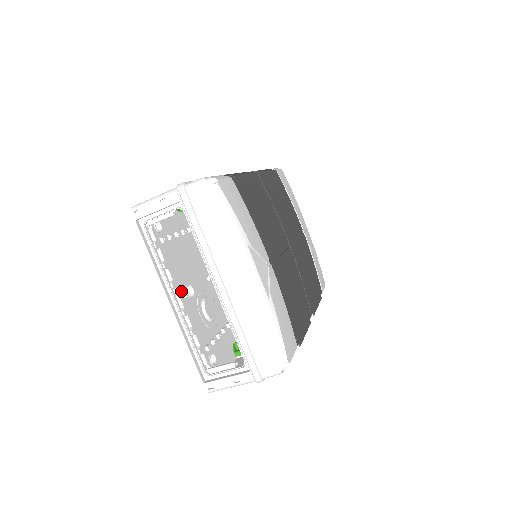
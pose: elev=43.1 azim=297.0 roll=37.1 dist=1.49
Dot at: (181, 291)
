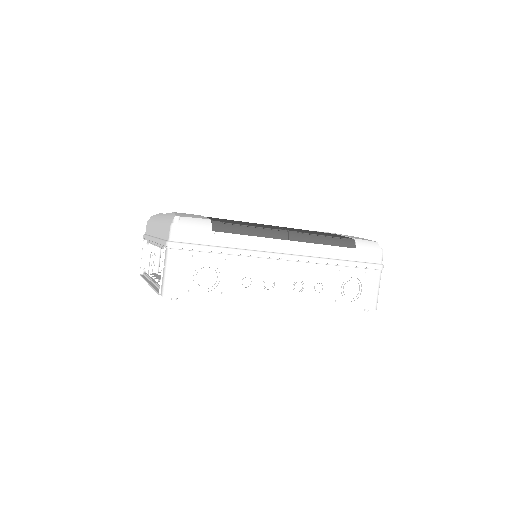
Dot at: occluded
